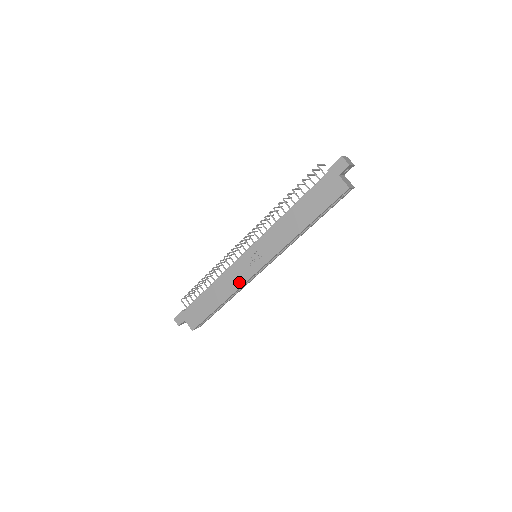
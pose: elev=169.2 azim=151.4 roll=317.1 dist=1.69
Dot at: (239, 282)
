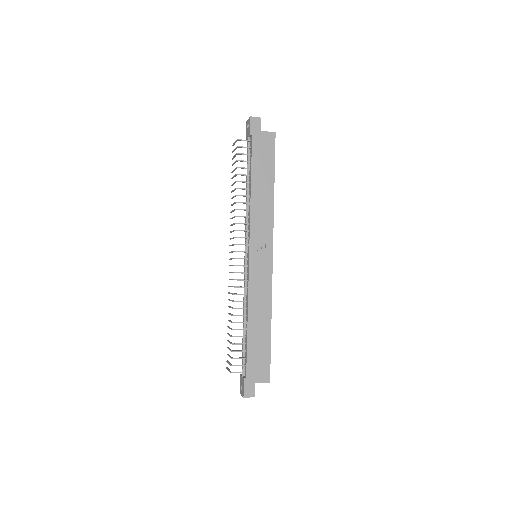
Dot at: (267, 288)
